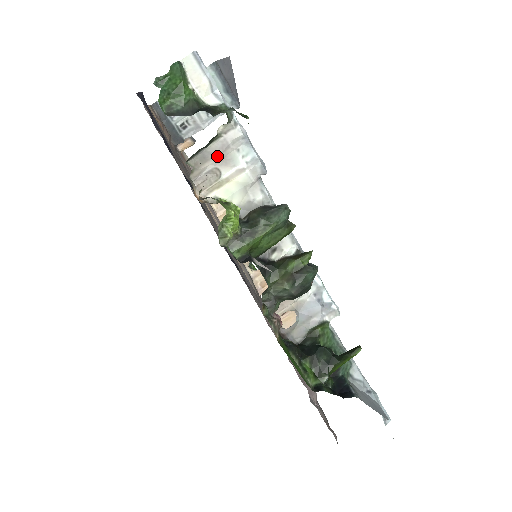
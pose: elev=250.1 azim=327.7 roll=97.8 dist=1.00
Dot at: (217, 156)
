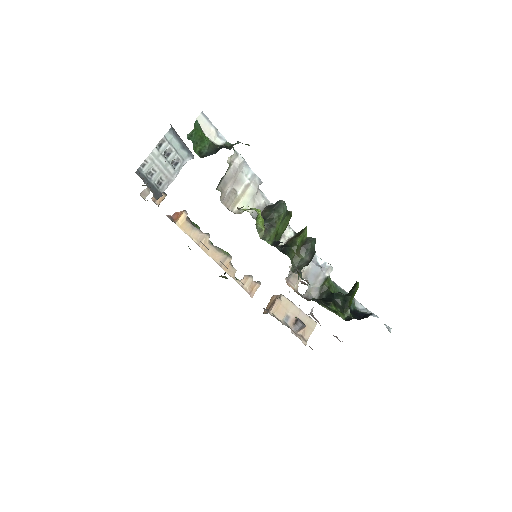
Dot at: (232, 179)
